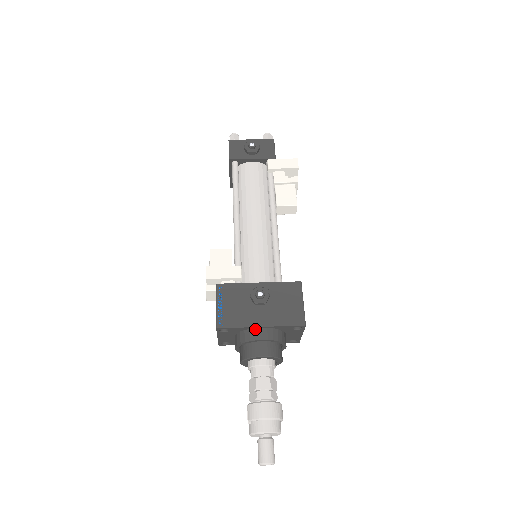
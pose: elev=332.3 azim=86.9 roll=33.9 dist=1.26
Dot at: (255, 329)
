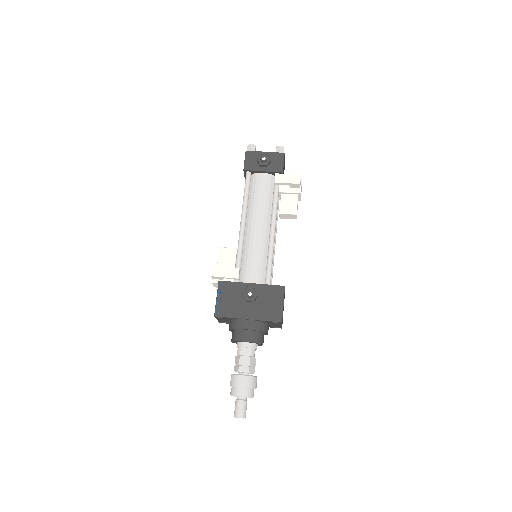
Dot at: (243, 320)
